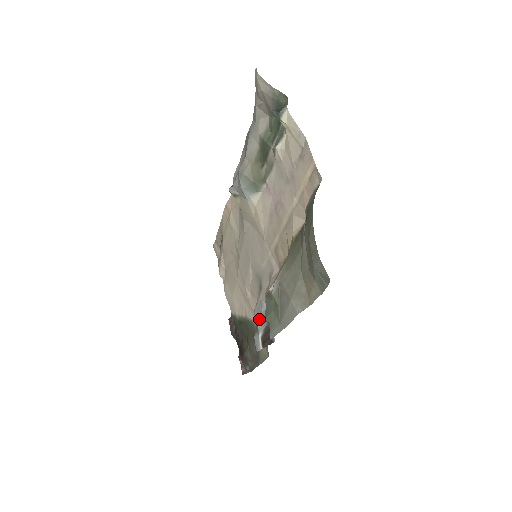
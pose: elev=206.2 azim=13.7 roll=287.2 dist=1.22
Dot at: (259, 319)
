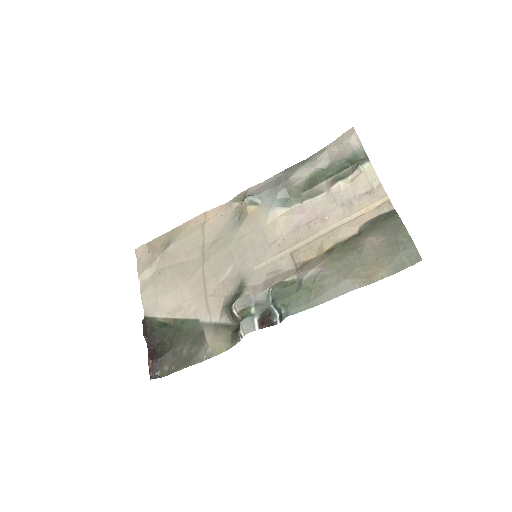
Dot at: (254, 306)
